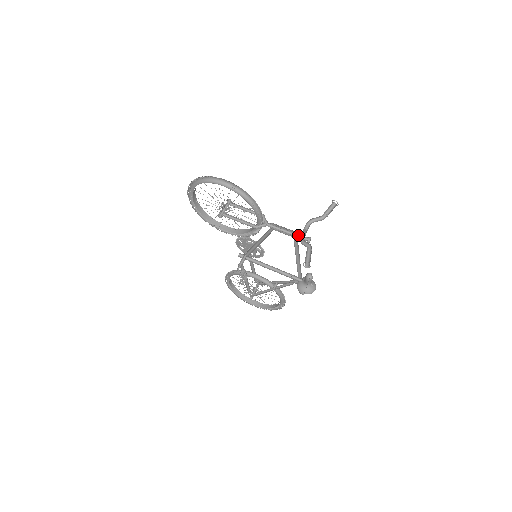
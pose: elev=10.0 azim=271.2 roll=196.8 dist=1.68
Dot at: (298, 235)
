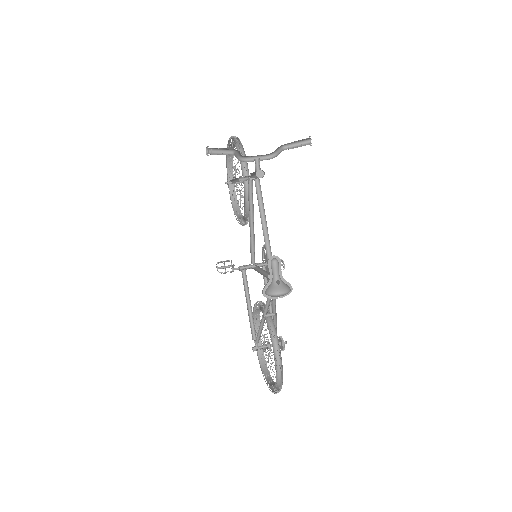
Dot at: occluded
